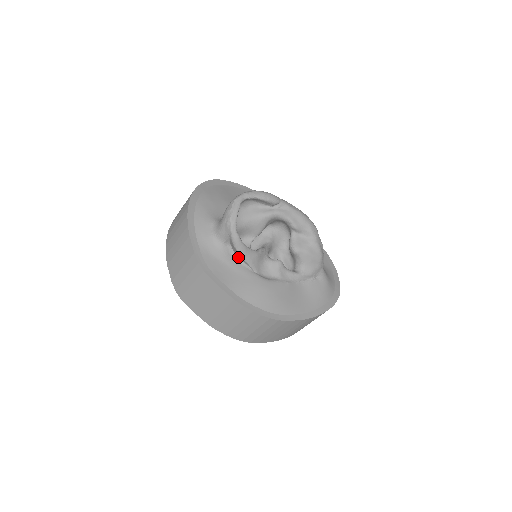
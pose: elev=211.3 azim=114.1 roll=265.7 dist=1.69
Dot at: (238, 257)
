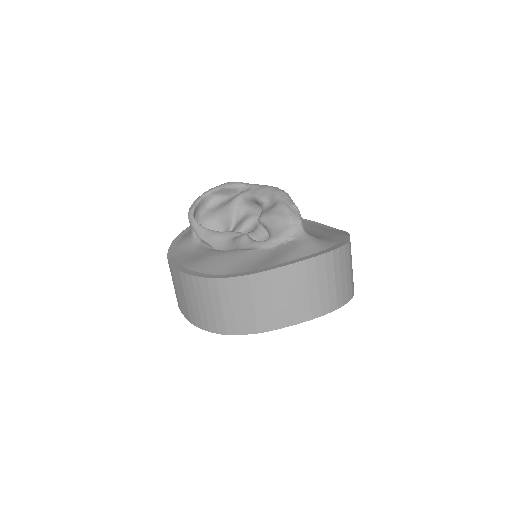
Dot at: (204, 243)
